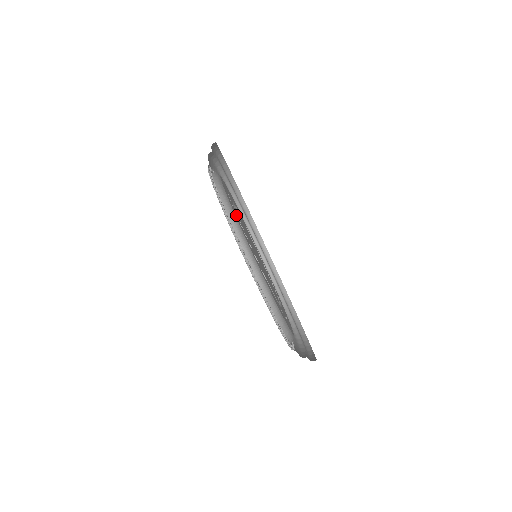
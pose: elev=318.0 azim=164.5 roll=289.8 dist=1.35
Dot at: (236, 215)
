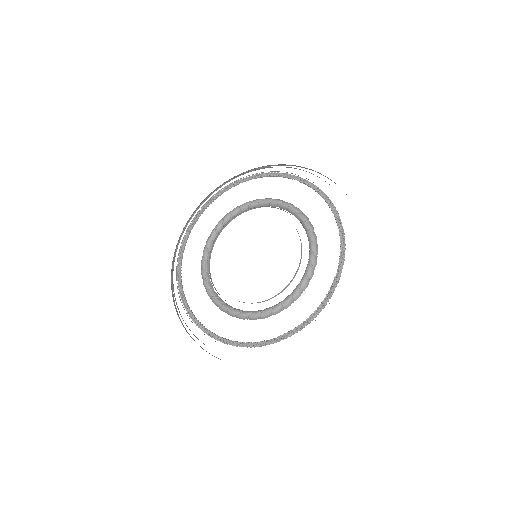
Dot at: occluded
